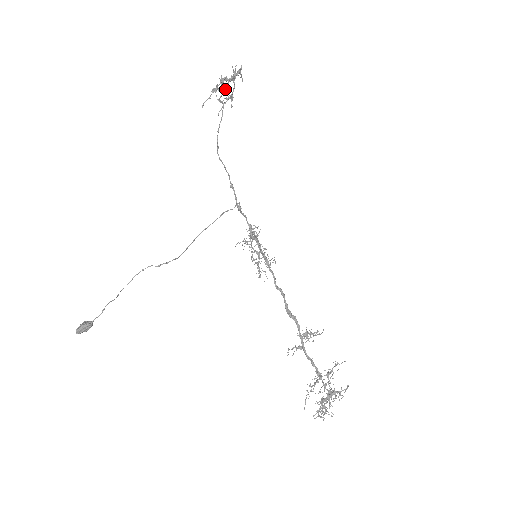
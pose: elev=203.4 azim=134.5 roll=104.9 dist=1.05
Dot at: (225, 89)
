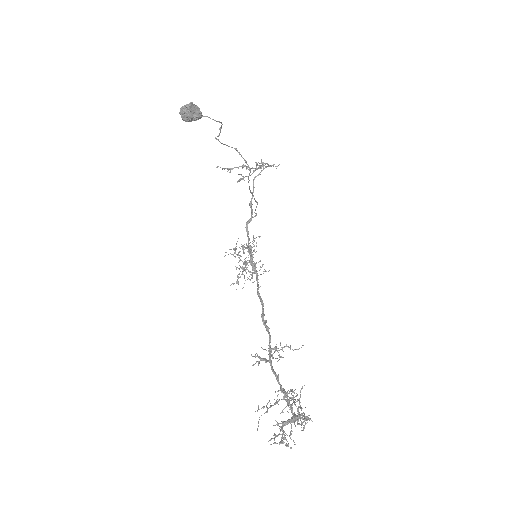
Dot at: (257, 165)
